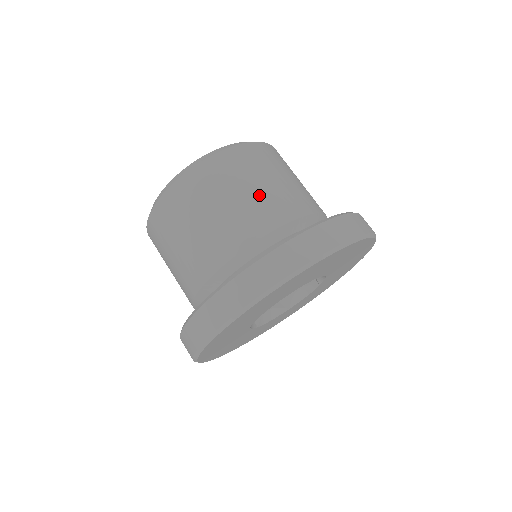
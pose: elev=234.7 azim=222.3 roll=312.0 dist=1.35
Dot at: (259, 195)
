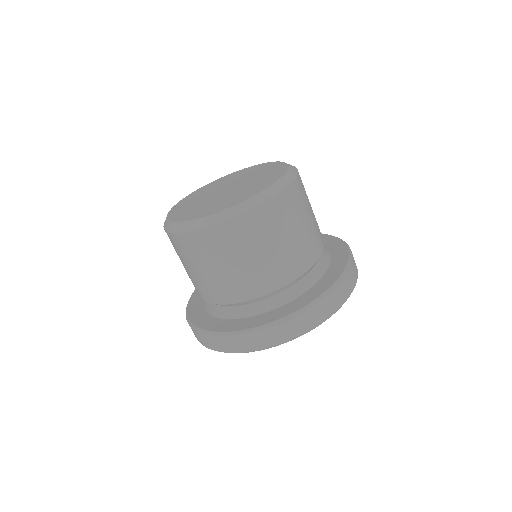
Dot at: (262, 263)
